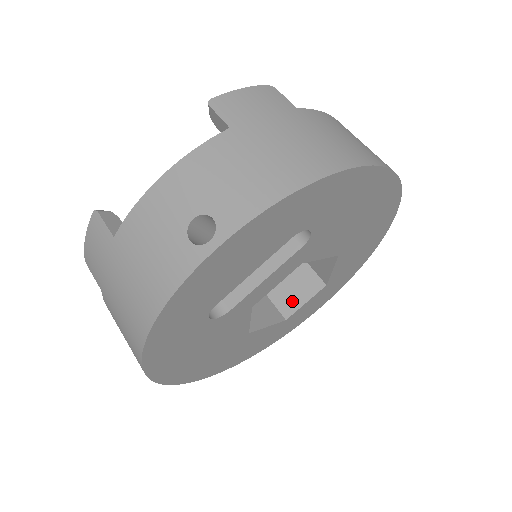
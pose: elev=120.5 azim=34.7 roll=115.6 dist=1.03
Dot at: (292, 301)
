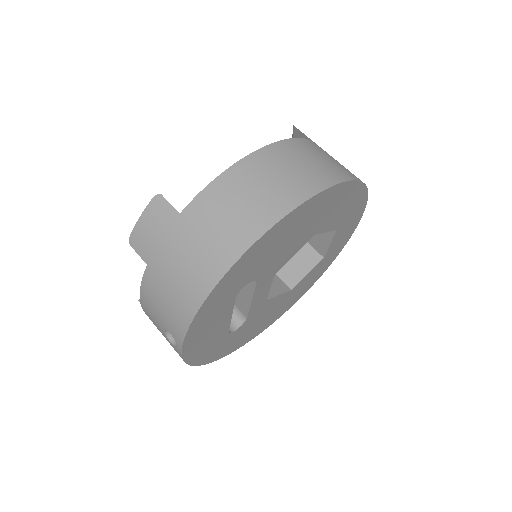
Dot at: (321, 243)
